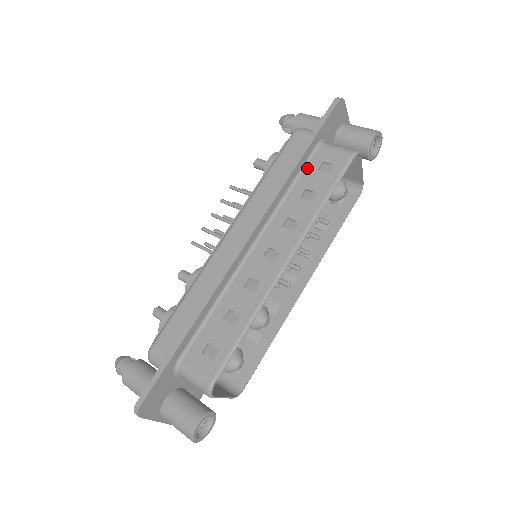
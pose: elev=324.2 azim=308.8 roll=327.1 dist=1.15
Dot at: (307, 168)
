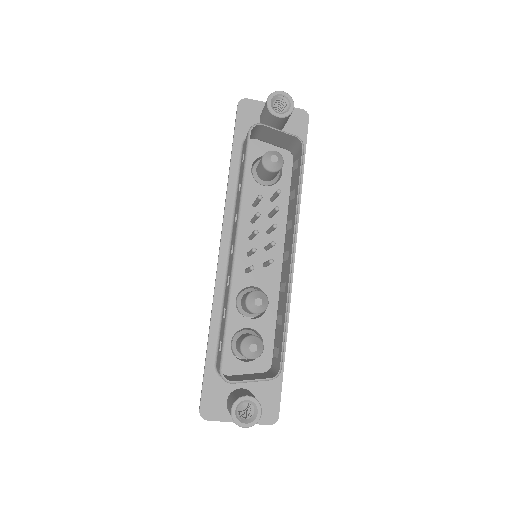
Dot at: (240, 168)
